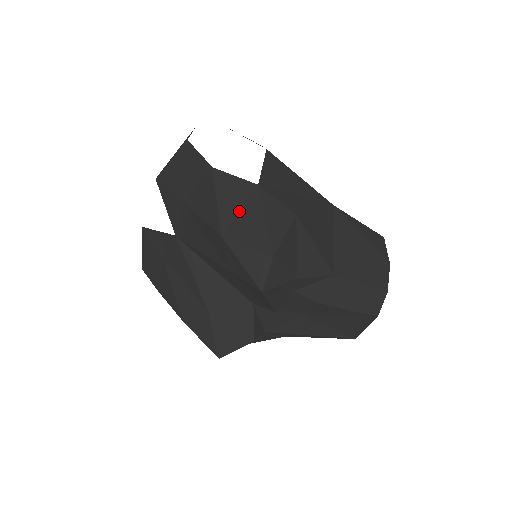
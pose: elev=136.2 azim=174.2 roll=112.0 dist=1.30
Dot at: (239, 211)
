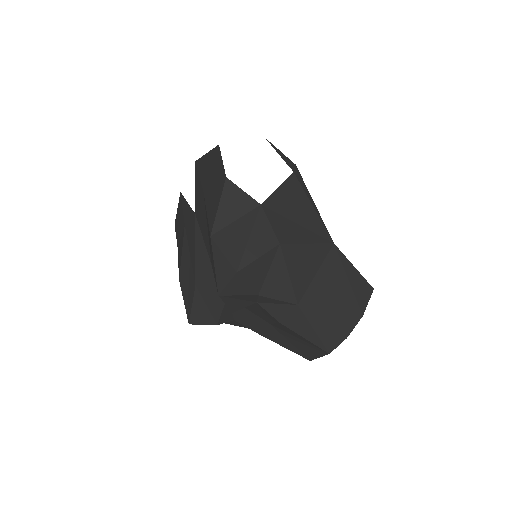
Dot at: (234, 221)
